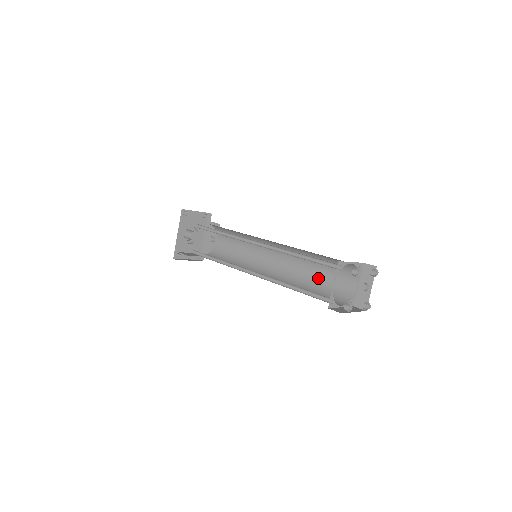
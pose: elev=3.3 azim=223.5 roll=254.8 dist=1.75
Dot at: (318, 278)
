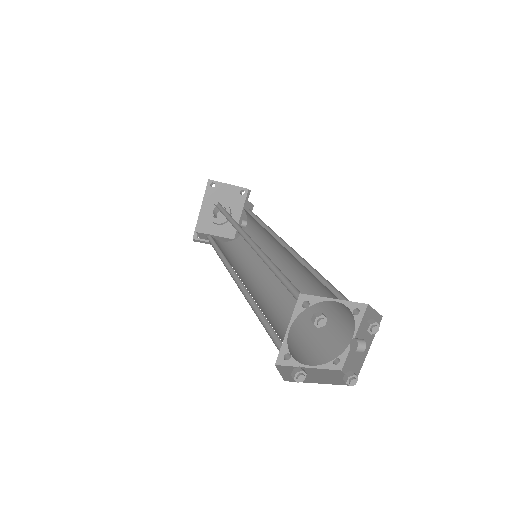
Dot at: (314, 309)
